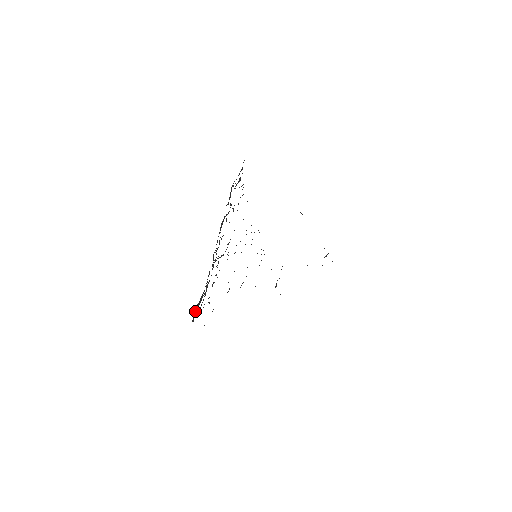
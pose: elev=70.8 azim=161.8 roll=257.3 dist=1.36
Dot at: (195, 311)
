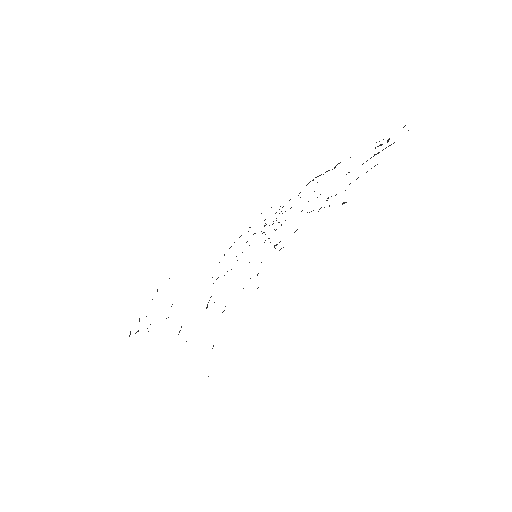
Dot at: occluded
